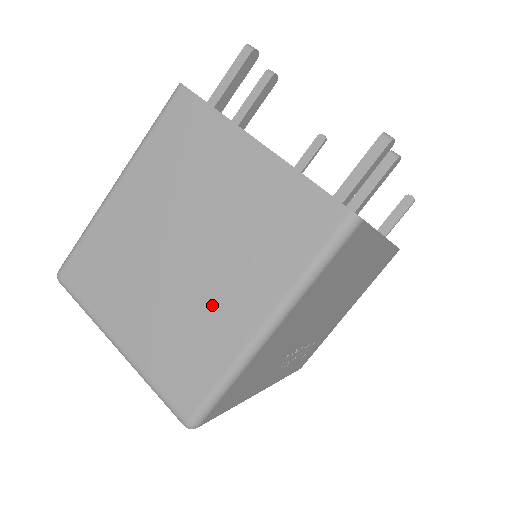
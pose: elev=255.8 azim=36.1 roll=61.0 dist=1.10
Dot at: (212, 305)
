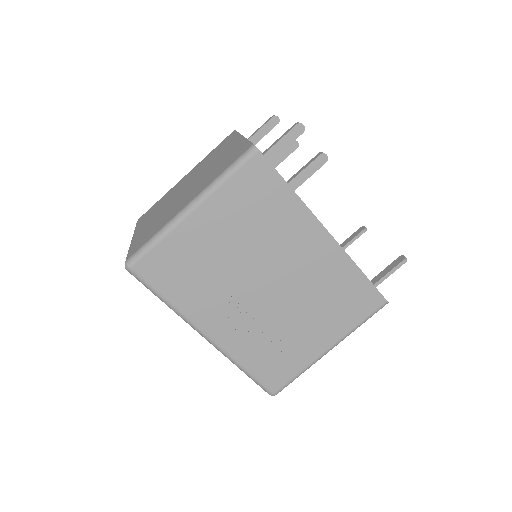
Dot at: (177, 205)
